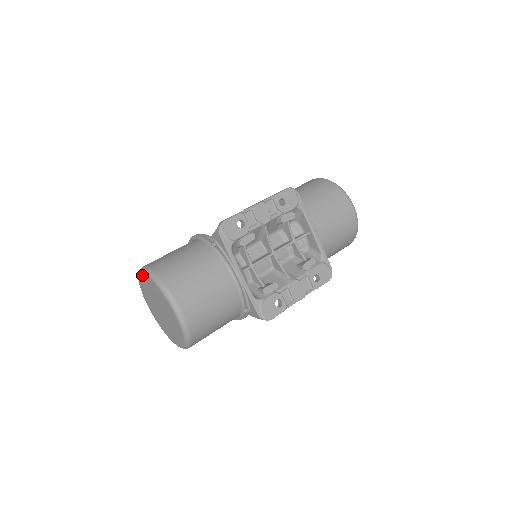
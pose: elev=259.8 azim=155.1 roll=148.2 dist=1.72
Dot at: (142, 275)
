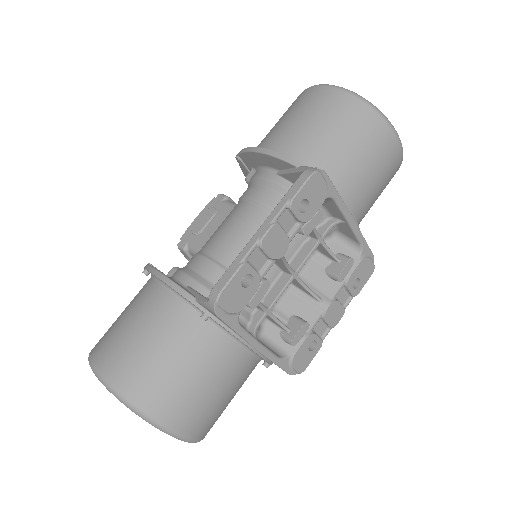
Dot at: (99, 380)
